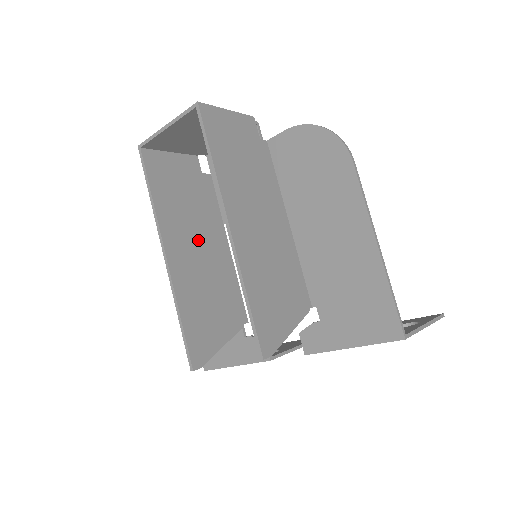
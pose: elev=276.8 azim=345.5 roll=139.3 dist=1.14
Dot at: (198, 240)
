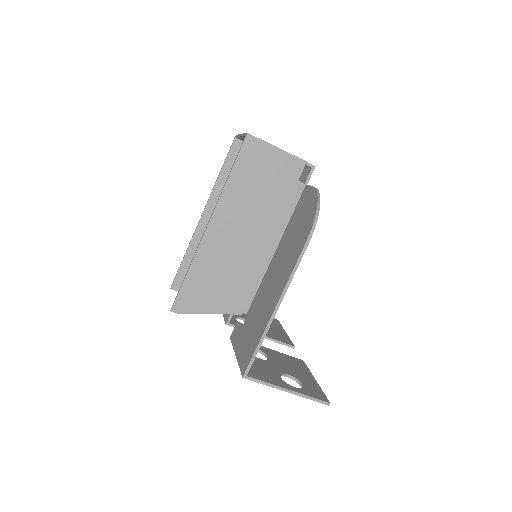
Dot at: occluded
